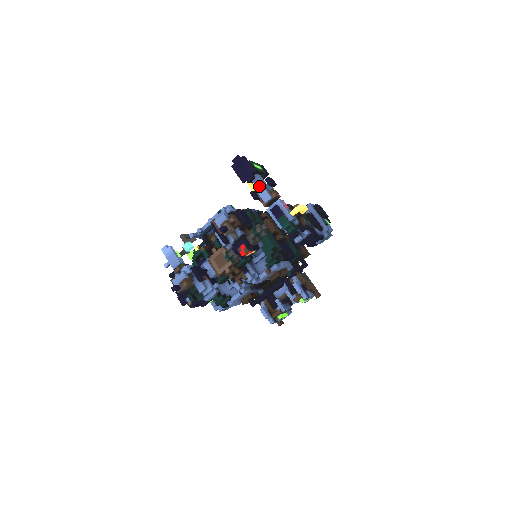
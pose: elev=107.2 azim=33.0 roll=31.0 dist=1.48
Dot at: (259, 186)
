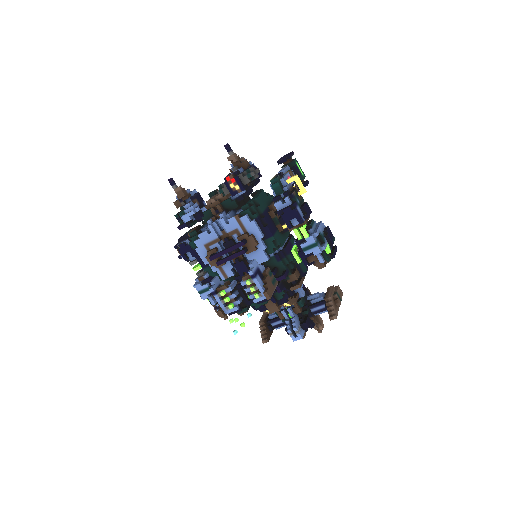
Dot at: occluded
